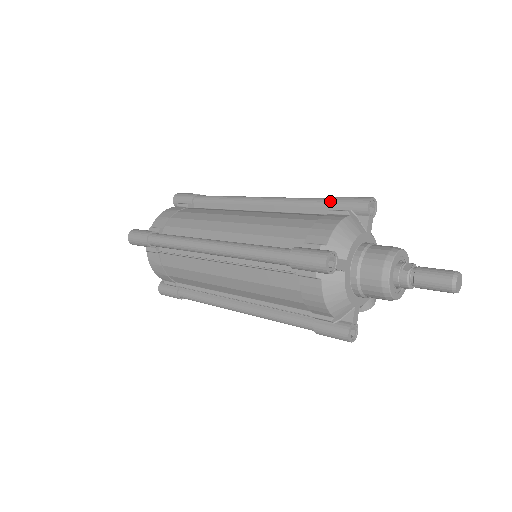
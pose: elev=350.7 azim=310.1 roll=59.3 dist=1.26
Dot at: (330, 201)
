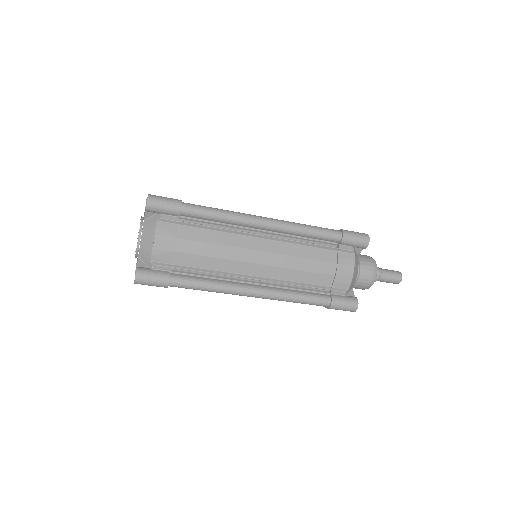
Dot at: occluded
